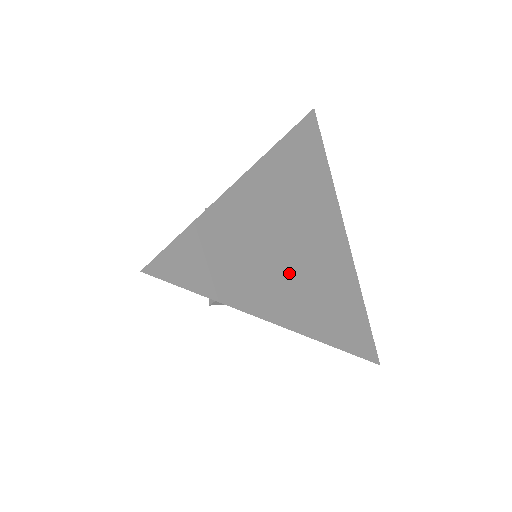
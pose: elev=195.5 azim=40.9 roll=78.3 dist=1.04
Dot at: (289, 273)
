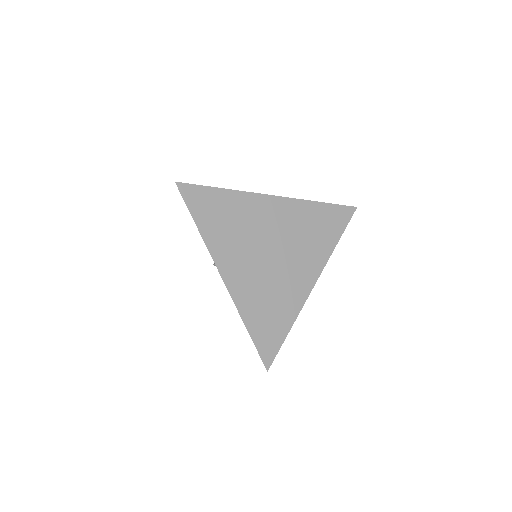
Dot at: (252, 260)
